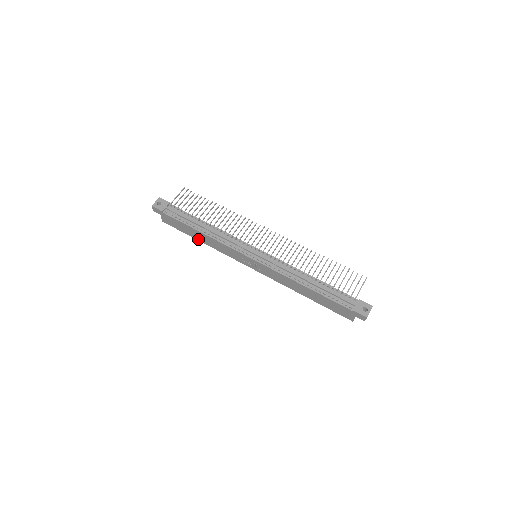
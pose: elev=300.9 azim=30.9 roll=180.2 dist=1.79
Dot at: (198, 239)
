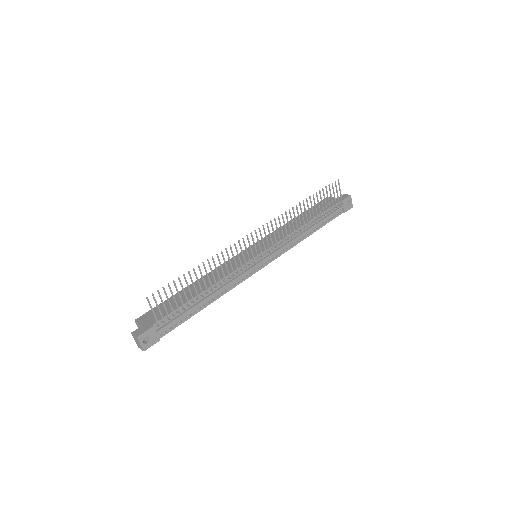
Dot at: occluded
